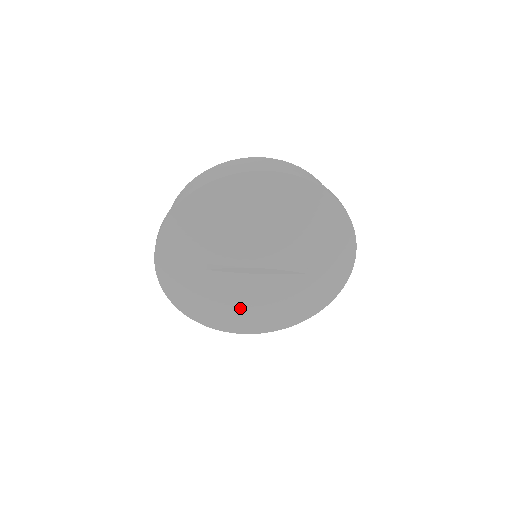
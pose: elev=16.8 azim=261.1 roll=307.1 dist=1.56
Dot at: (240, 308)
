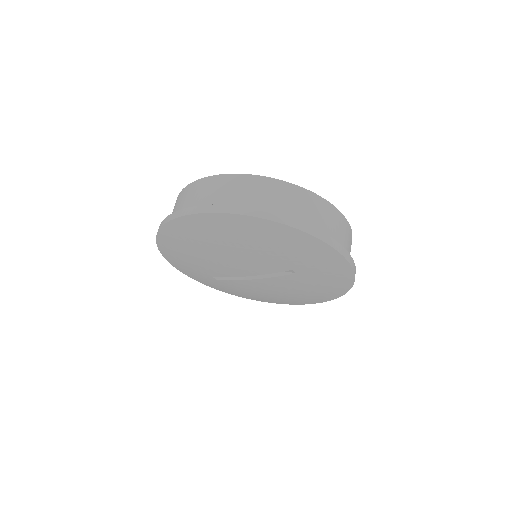
Dot at: (270, 296)
